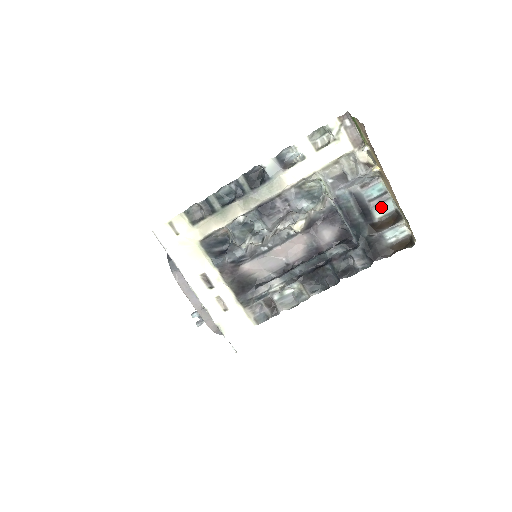
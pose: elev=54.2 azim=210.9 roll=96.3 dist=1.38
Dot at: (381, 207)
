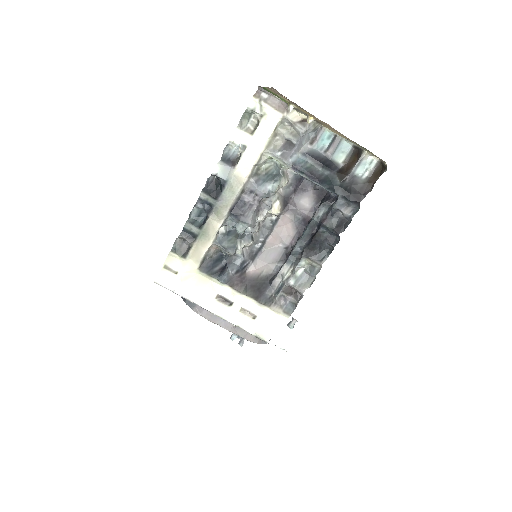
Dot at: (339, 151)
